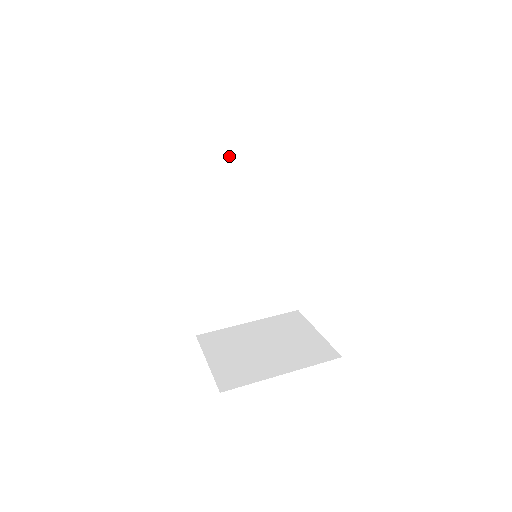
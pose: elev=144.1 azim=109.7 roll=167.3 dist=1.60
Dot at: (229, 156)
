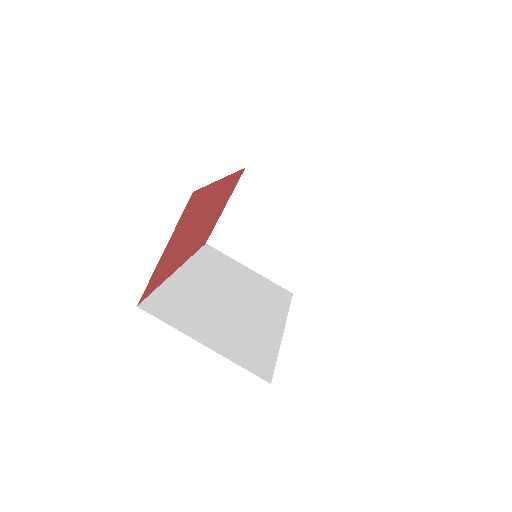
Dot at: occluded
